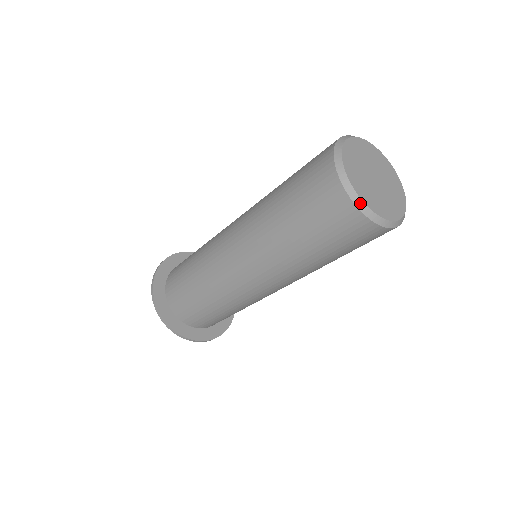
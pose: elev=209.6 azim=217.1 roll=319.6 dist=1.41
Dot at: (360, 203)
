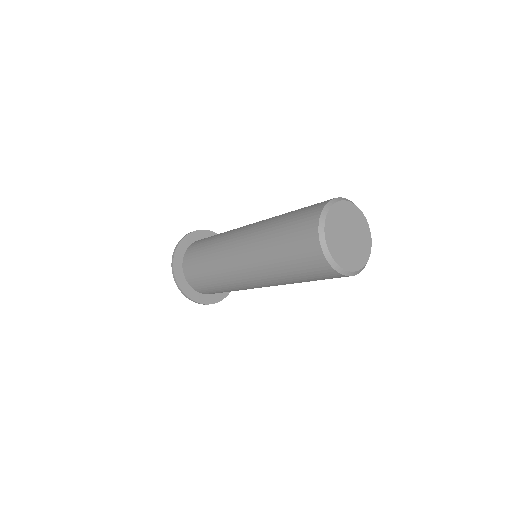
Dot at: (349, 273)
